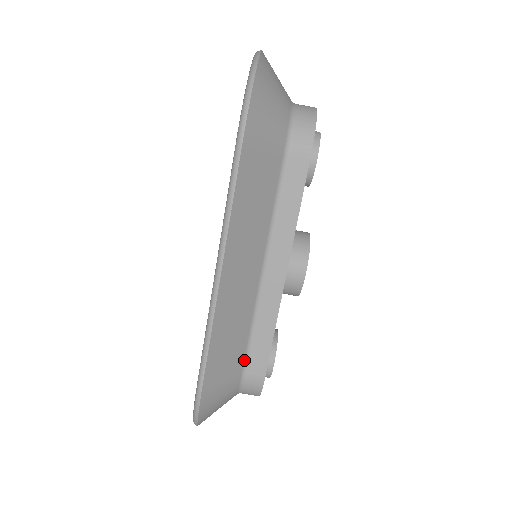
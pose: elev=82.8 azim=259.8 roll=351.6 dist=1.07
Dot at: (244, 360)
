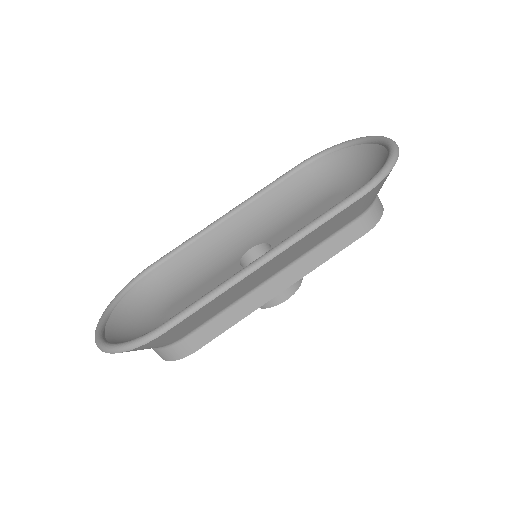
Dot at: (196, 328)
